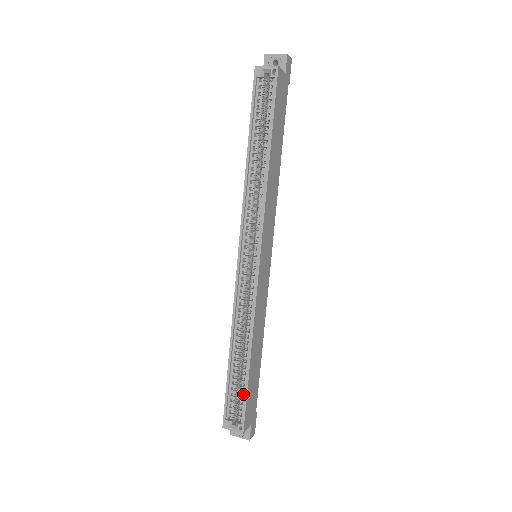
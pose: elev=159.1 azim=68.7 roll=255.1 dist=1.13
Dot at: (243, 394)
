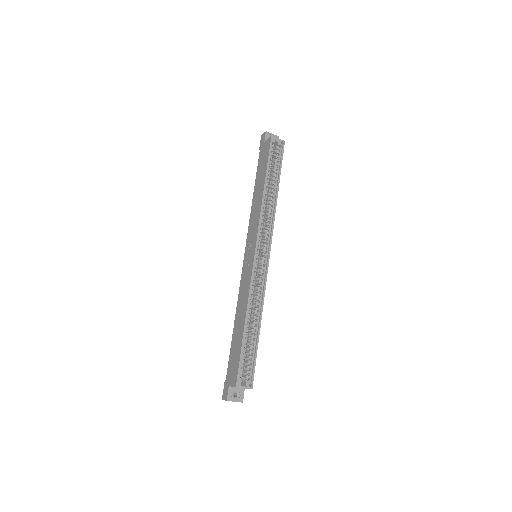
Dot at: (252, 357)
